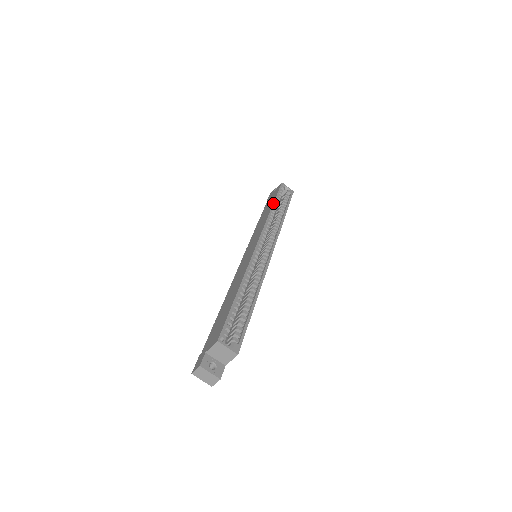
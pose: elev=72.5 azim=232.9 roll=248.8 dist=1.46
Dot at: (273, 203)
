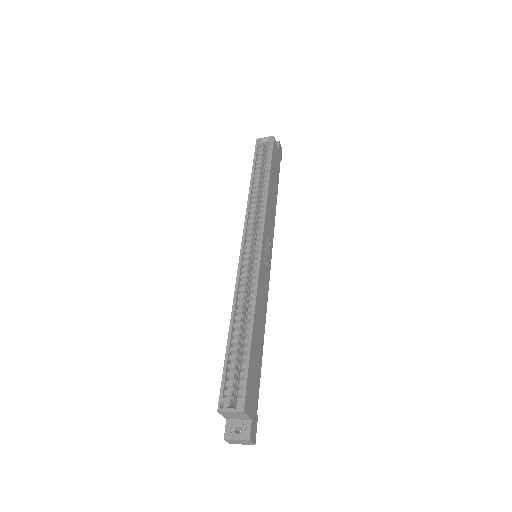
Dot at: occluded
